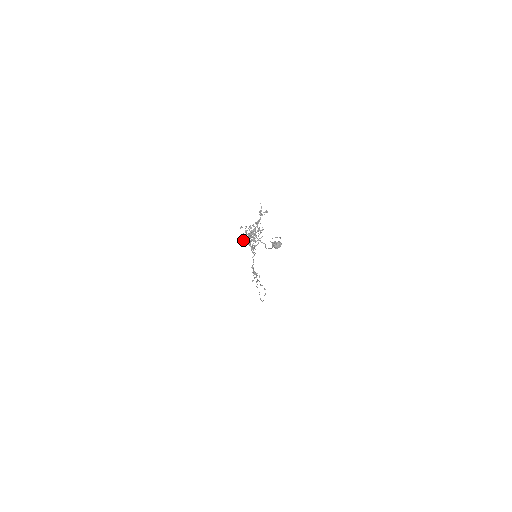
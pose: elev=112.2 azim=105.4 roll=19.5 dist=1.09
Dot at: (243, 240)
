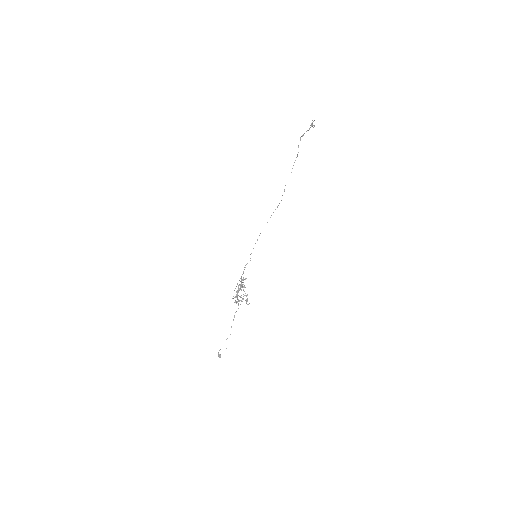
Dot at: occluded
